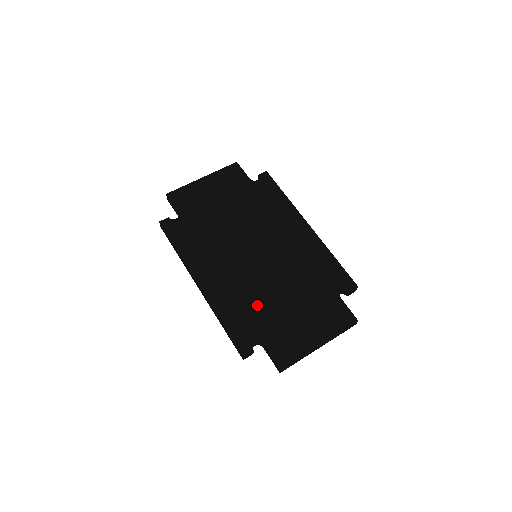
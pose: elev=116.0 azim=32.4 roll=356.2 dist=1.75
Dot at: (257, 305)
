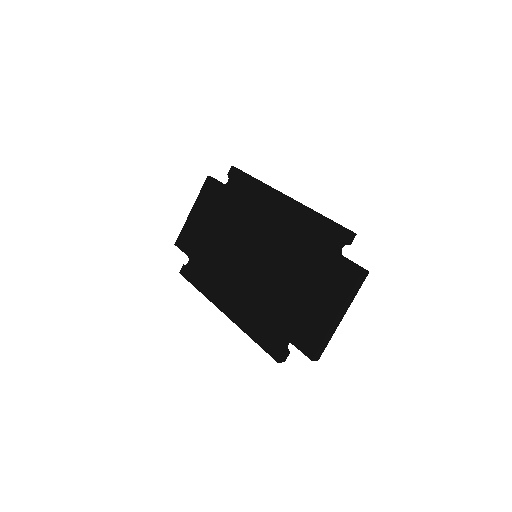
Dot at: (270, 306)
